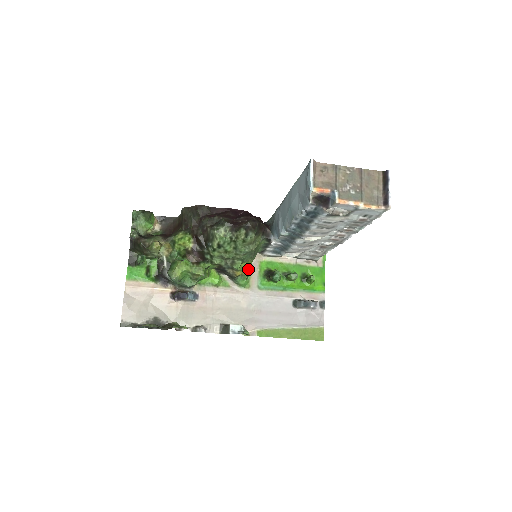
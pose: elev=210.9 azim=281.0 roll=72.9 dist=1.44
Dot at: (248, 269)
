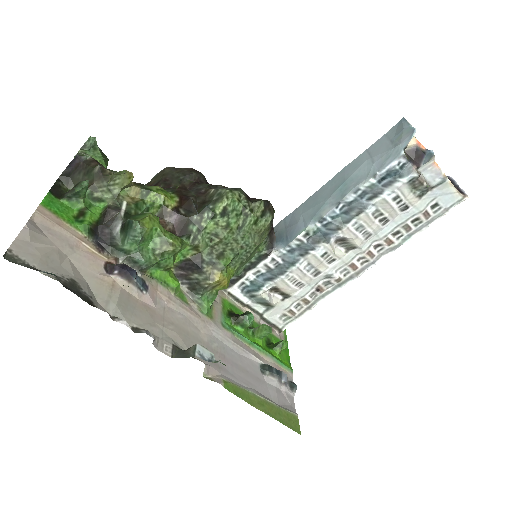
Dot at: (228, 281)
